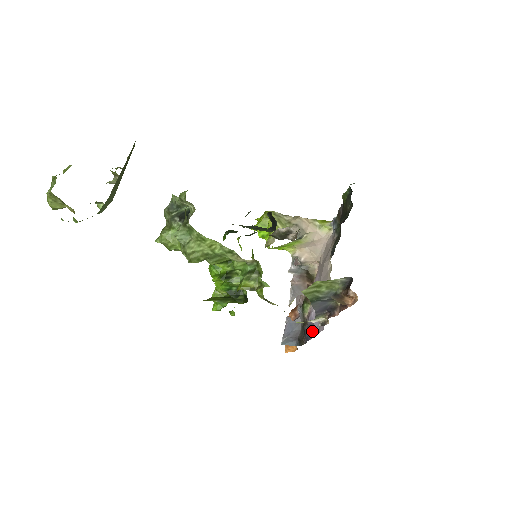
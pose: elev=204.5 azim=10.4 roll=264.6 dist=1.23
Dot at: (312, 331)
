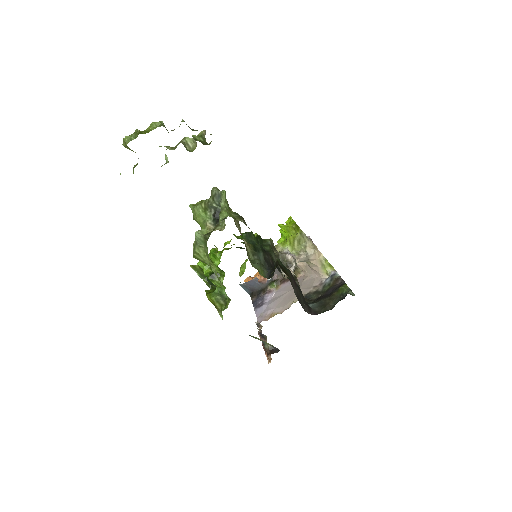
Dot at: (258, 307)
